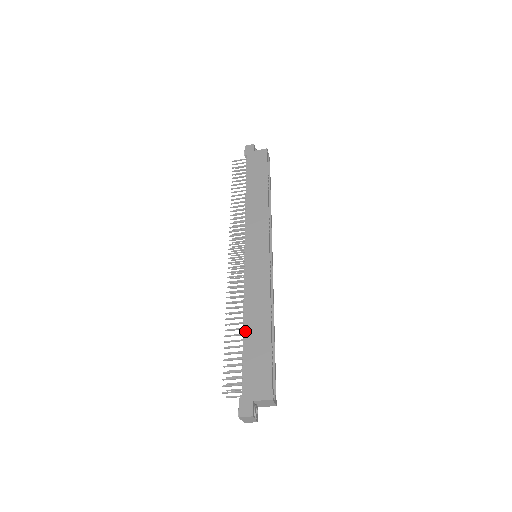
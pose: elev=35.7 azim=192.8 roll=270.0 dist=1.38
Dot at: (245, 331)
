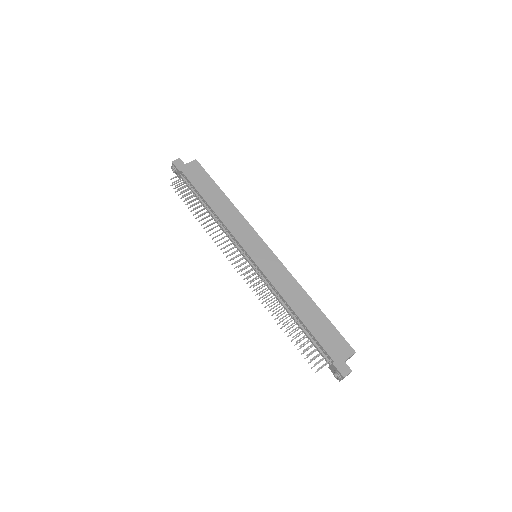
Dot at: (300, 317)
